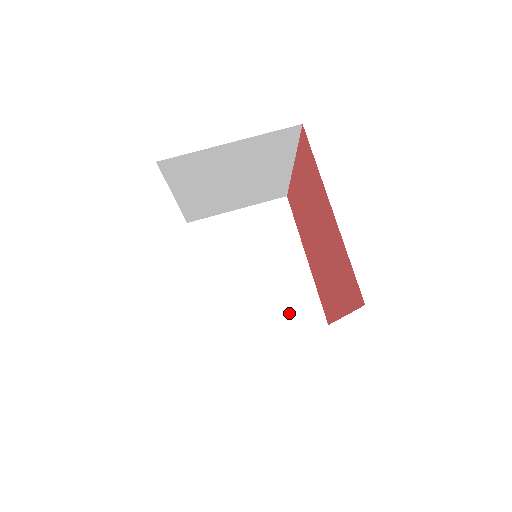
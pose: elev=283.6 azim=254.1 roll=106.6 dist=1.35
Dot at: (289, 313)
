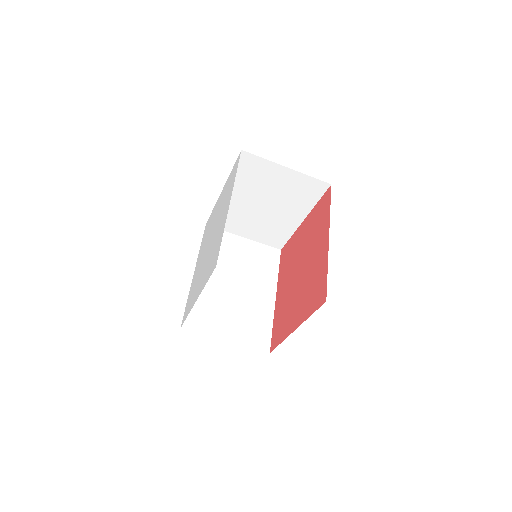
Dot at: (264, 233)
